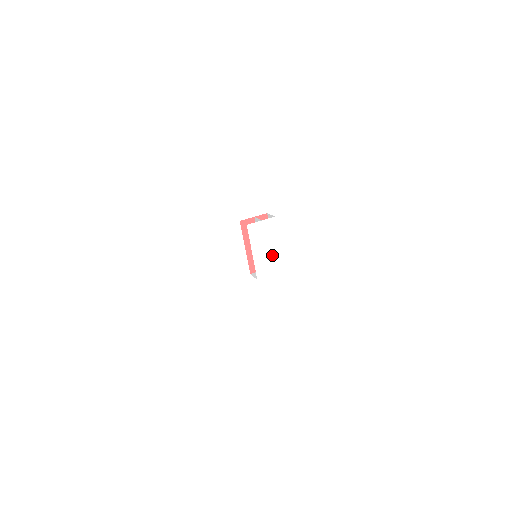
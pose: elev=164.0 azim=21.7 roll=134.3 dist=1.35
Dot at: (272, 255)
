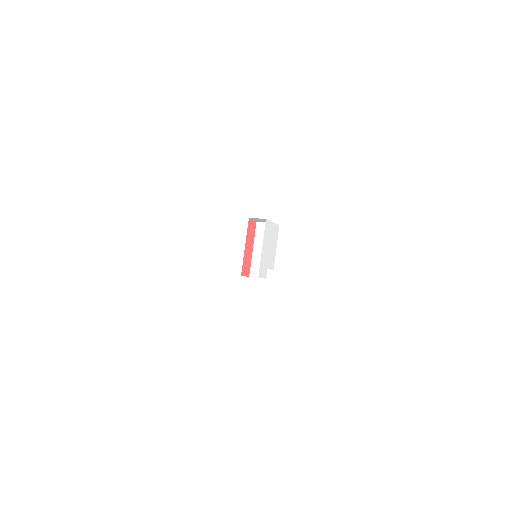
Dot at: (270, 259)
